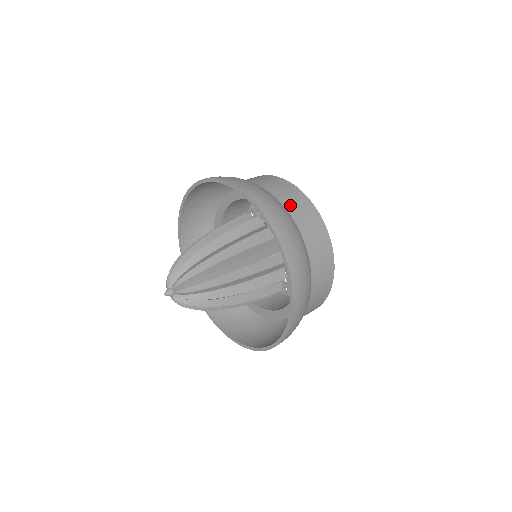
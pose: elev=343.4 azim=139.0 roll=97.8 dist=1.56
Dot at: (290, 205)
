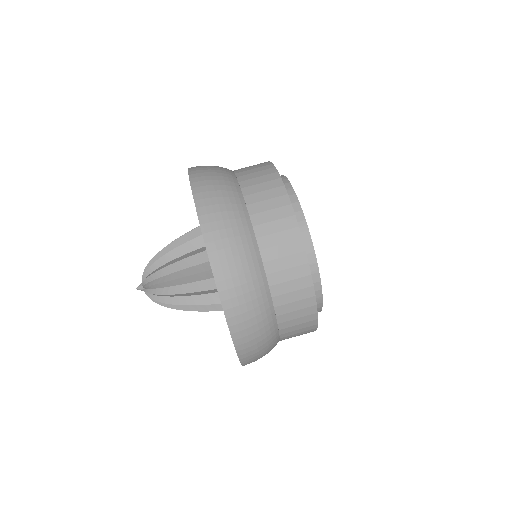
Dot at: (250, 187)
